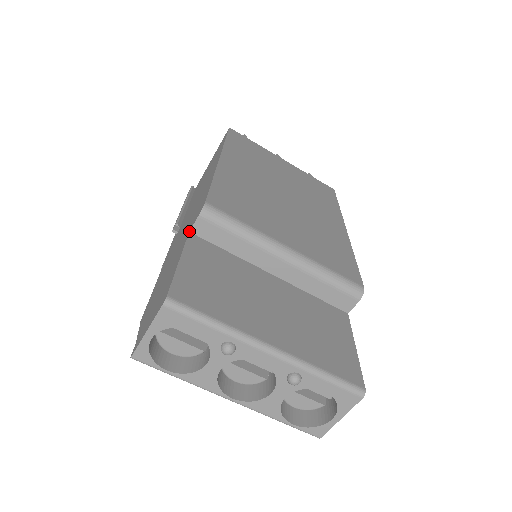
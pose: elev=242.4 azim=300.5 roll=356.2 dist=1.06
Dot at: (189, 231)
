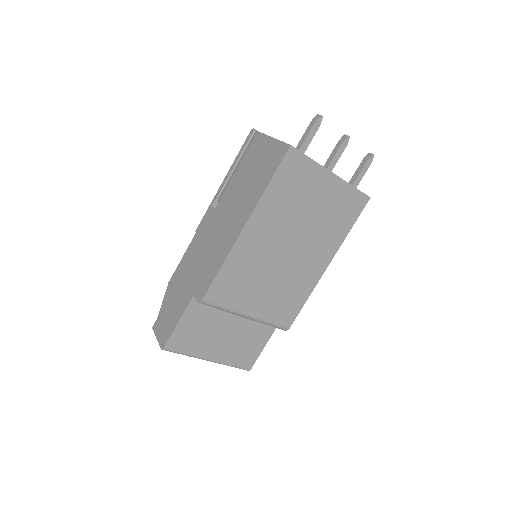
Dot at: (193, 296)
